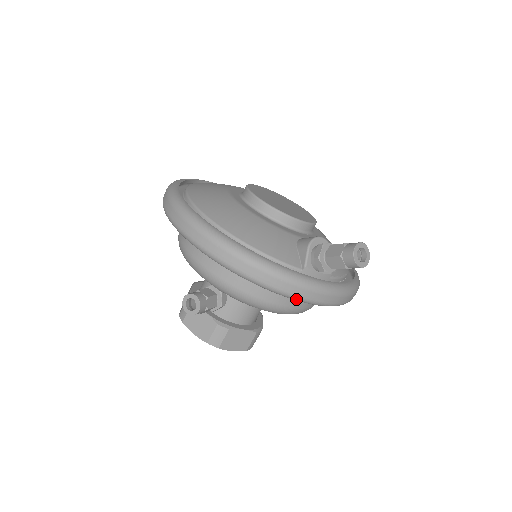
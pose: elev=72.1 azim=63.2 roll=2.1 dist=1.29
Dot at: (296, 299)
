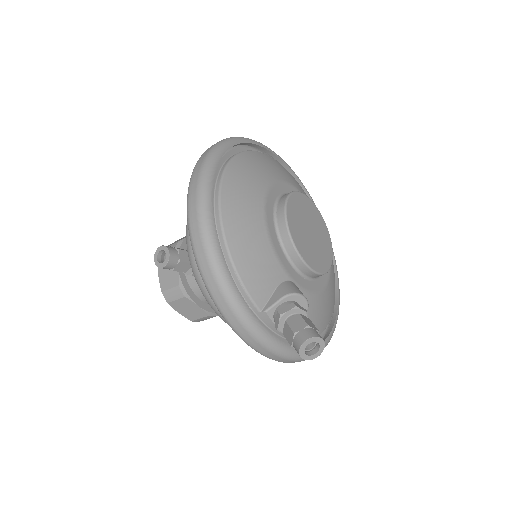
Dot at: (234, 331)
